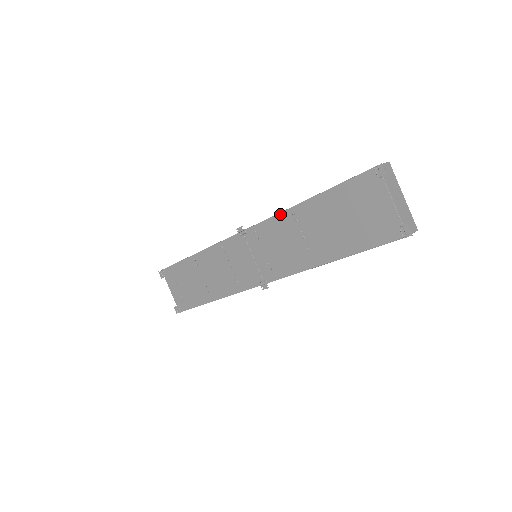
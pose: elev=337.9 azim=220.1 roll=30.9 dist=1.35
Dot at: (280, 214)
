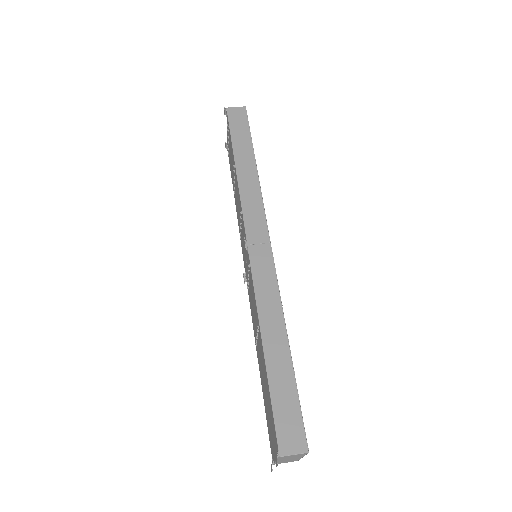
Dot at: (256, 306)
